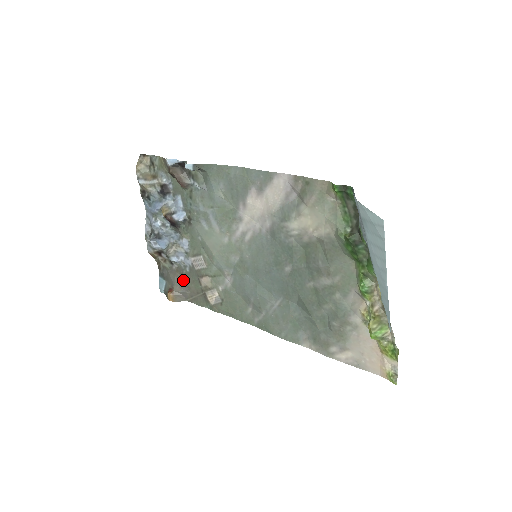
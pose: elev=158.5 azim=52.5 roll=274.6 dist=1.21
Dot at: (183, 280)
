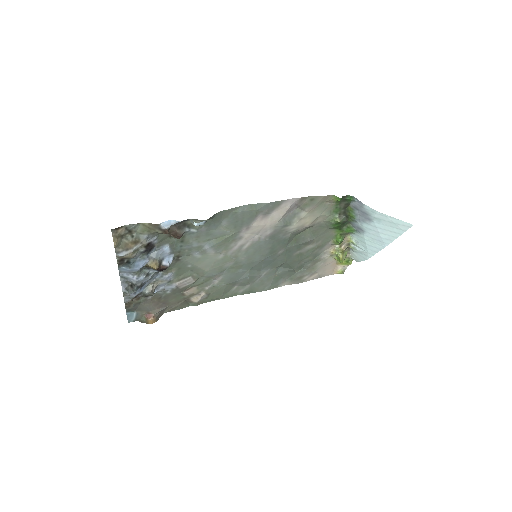
Dot at: (161, 302)
